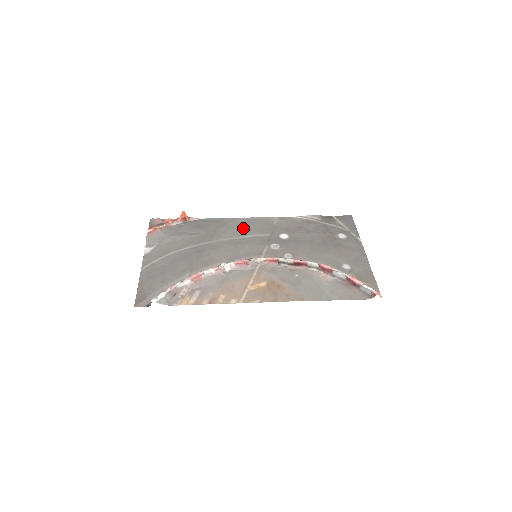
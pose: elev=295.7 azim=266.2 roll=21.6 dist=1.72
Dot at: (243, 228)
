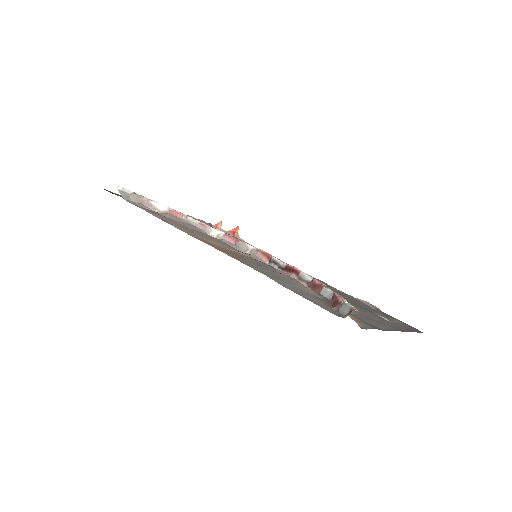
Dot at: occluded
